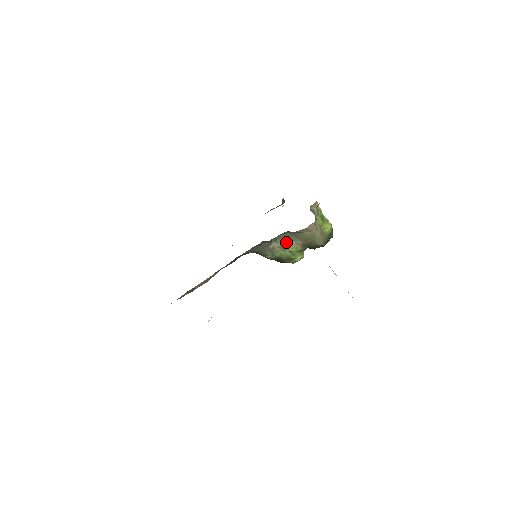
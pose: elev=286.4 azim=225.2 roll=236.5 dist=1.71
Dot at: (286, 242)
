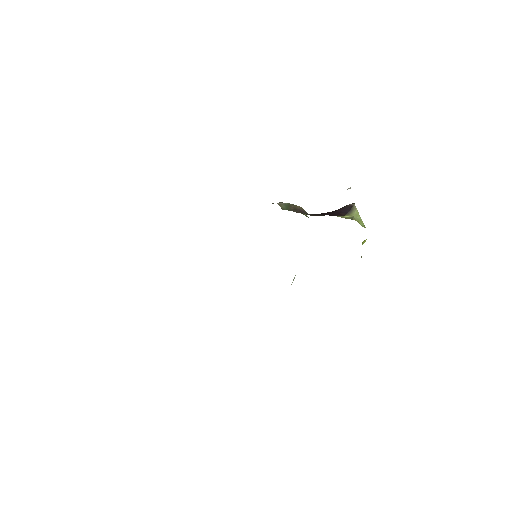
Dot at: occluded
